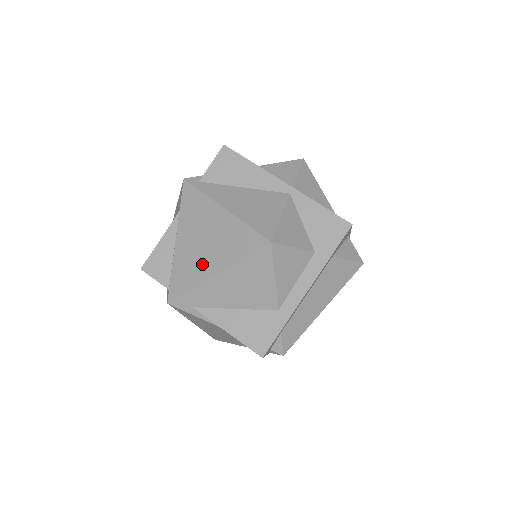
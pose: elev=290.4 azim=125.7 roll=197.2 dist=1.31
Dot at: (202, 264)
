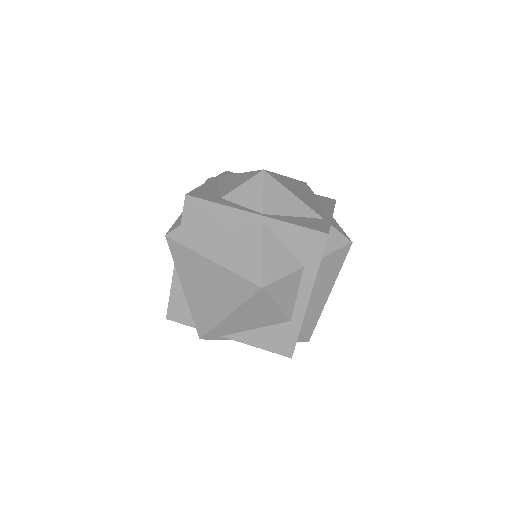
Dot at: (213, 308)
